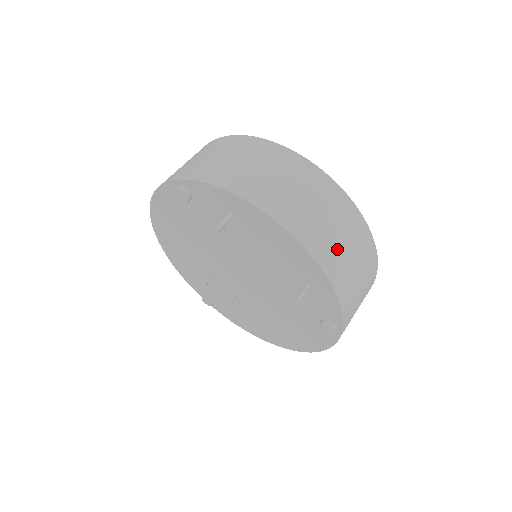
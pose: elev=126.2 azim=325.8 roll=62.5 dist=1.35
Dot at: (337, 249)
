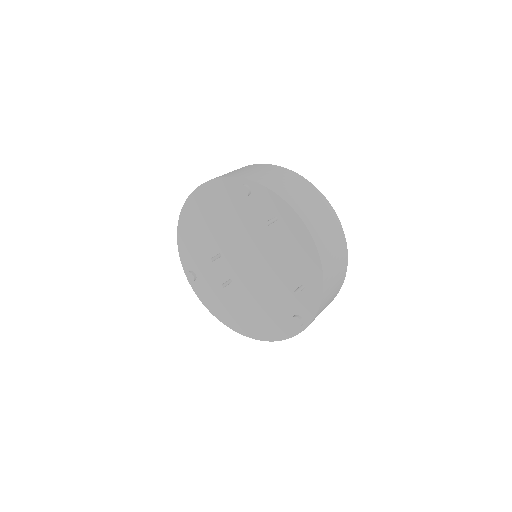
Dot at: (332, 270)
